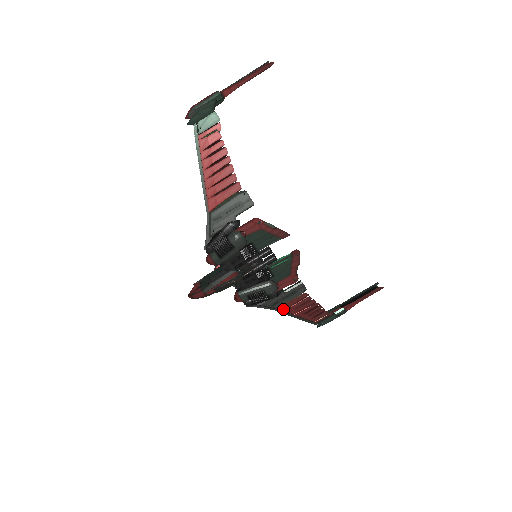
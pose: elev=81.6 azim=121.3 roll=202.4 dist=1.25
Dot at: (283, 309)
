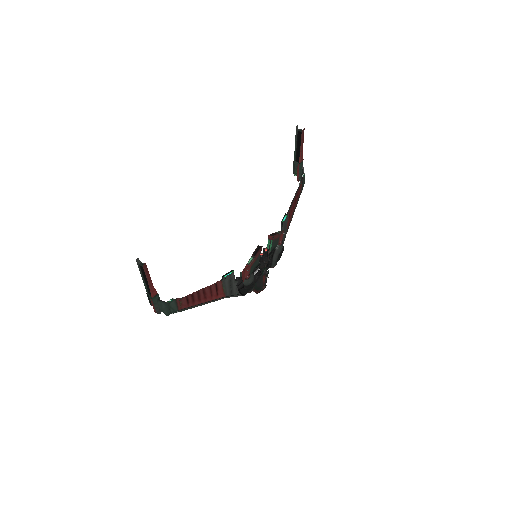
Dot at: (288, 227)
